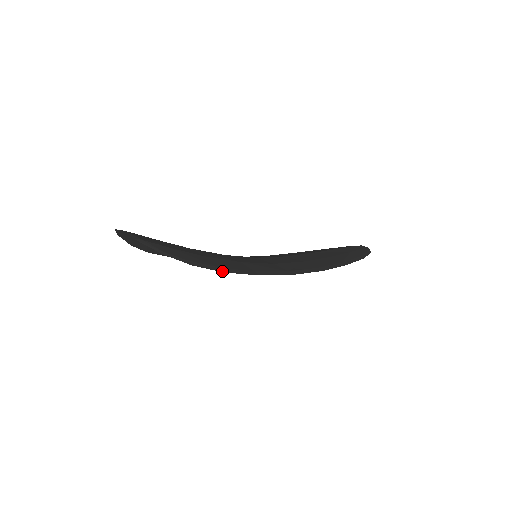
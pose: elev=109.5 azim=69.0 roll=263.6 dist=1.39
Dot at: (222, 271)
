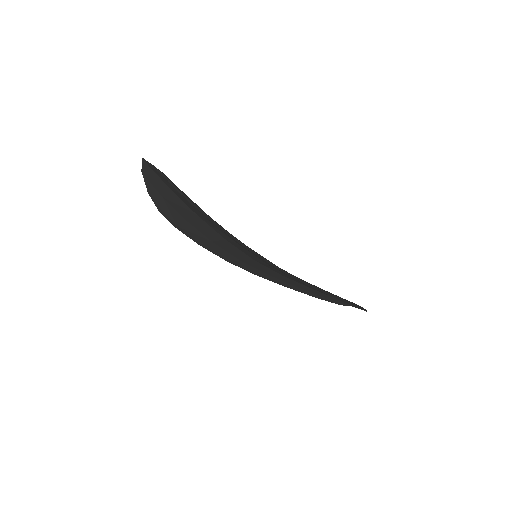
Dot at: (220, 227)
